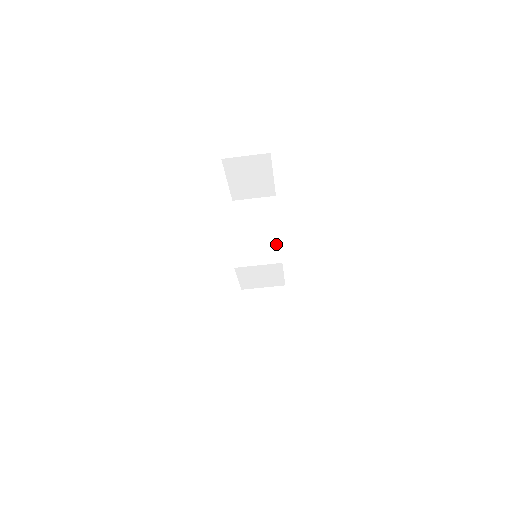
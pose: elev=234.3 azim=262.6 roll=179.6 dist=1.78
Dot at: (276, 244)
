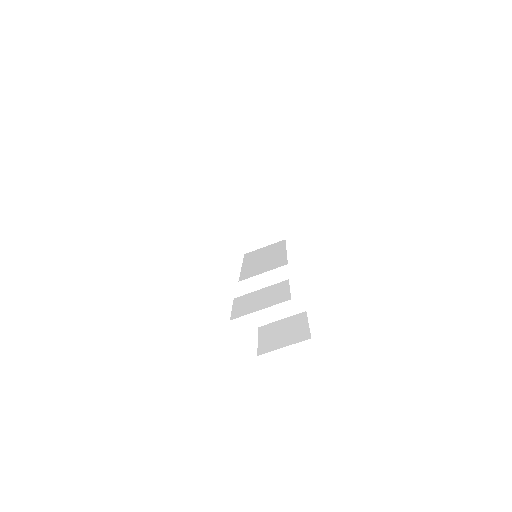
Dot at: (282, 258)
